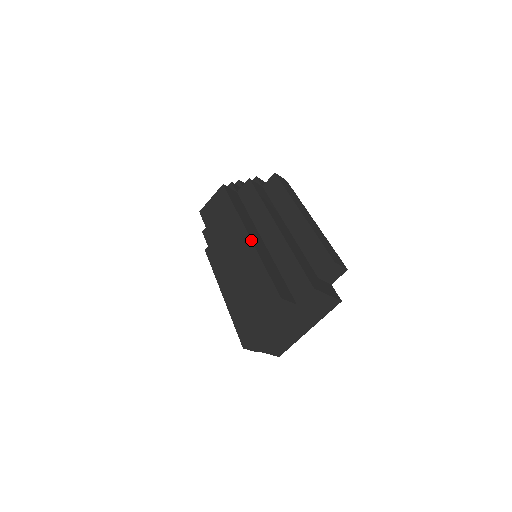
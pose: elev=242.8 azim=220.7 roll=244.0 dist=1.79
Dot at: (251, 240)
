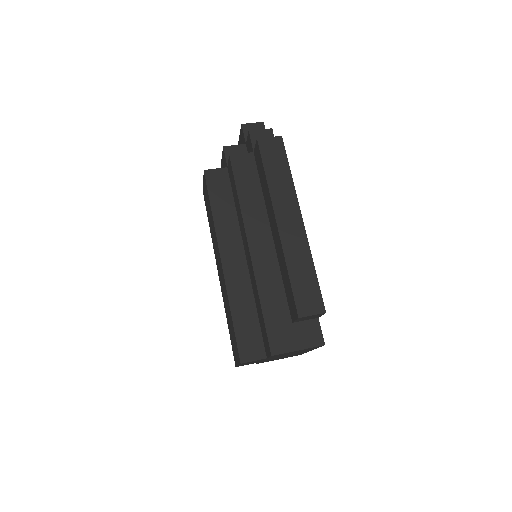
Dot at: (223, 272)
